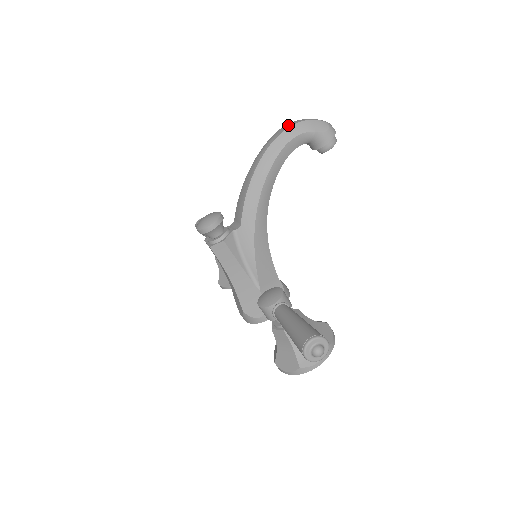
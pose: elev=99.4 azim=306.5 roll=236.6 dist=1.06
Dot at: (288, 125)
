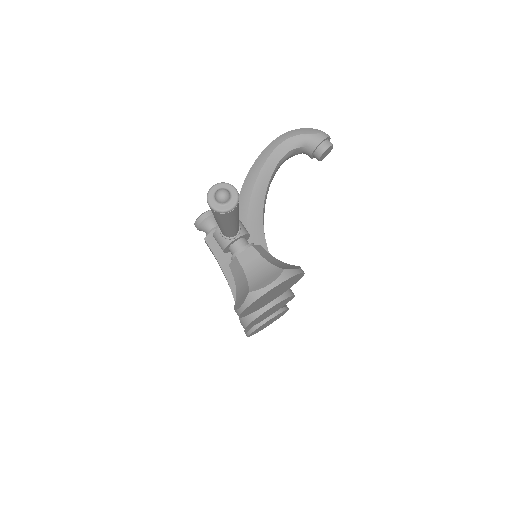
Dot at: occluded
